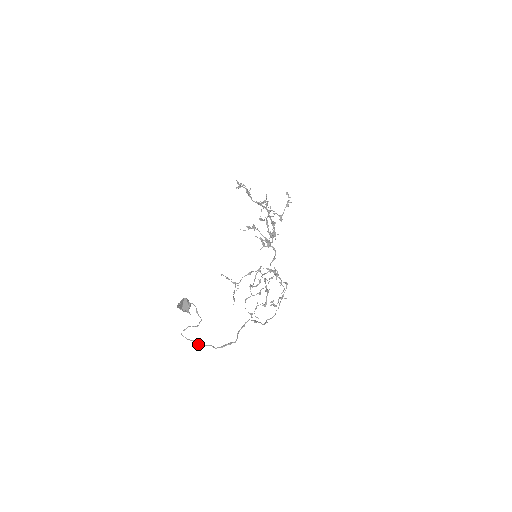
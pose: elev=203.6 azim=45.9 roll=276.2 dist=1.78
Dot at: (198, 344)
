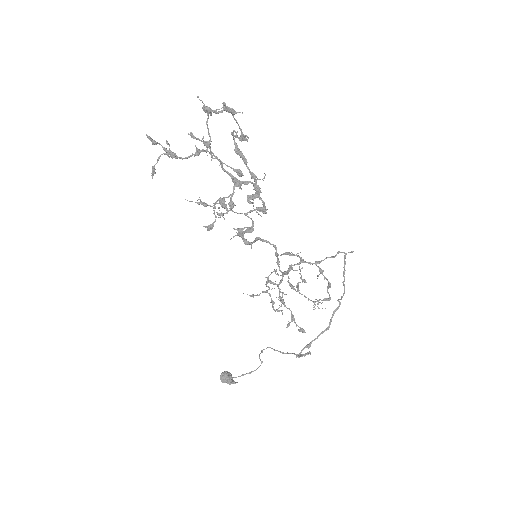
Dot at: (284, 353)
